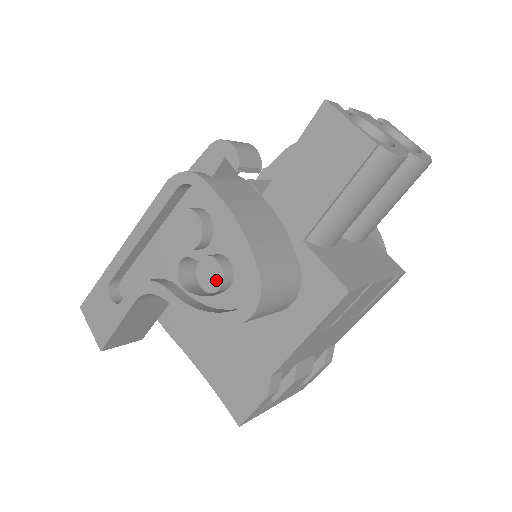
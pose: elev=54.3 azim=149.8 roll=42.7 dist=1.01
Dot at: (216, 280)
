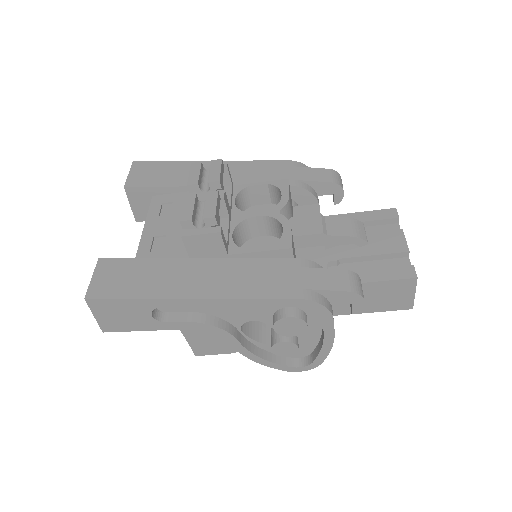
Dot at: (288, 353)
